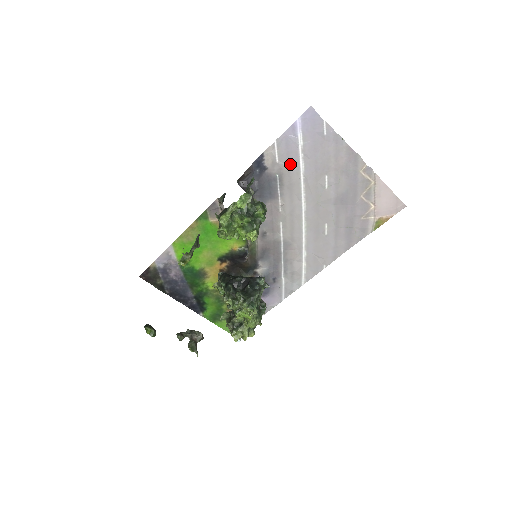
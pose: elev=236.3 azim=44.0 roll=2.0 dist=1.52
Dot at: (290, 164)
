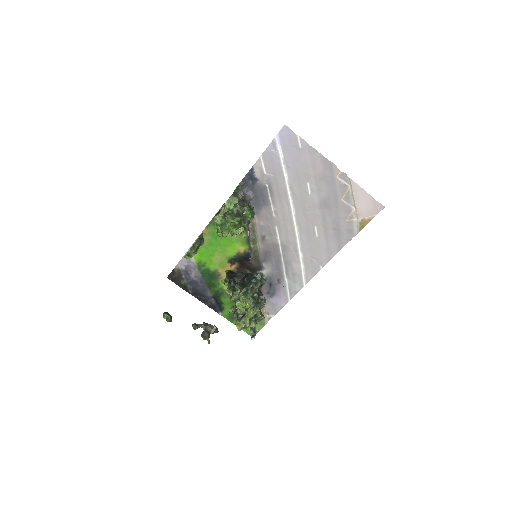
Dot at: (276, 175)
